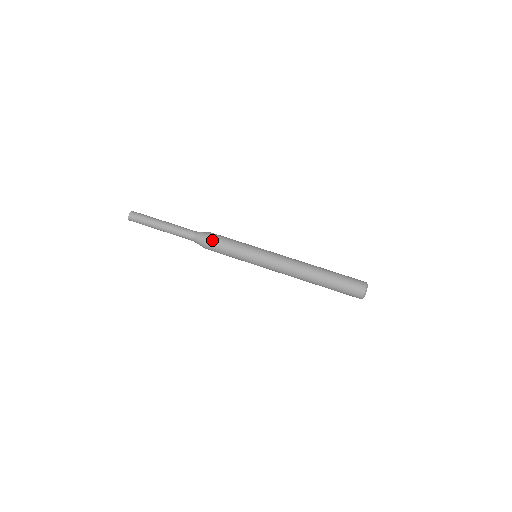
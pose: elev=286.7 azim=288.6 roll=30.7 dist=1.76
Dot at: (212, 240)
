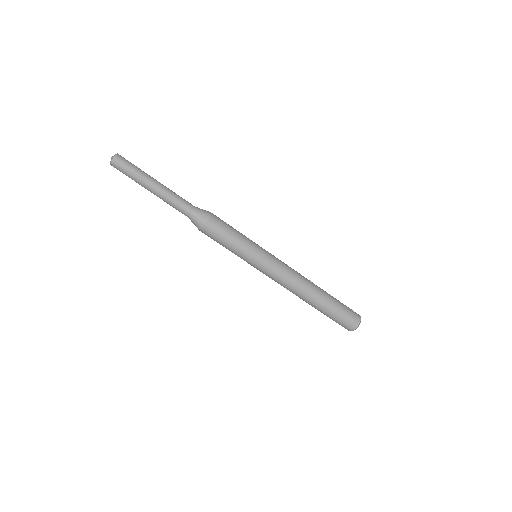
Dot at: (215, 223)
